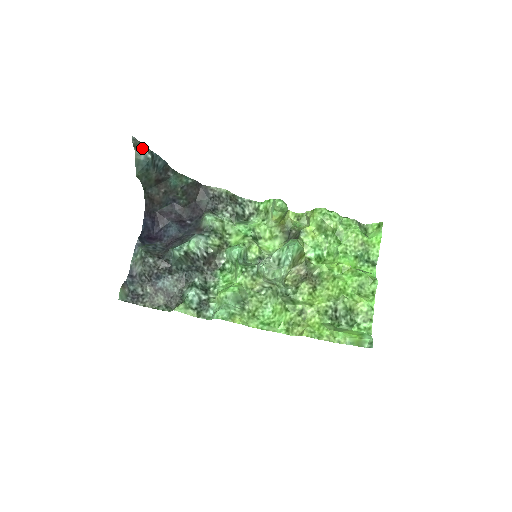
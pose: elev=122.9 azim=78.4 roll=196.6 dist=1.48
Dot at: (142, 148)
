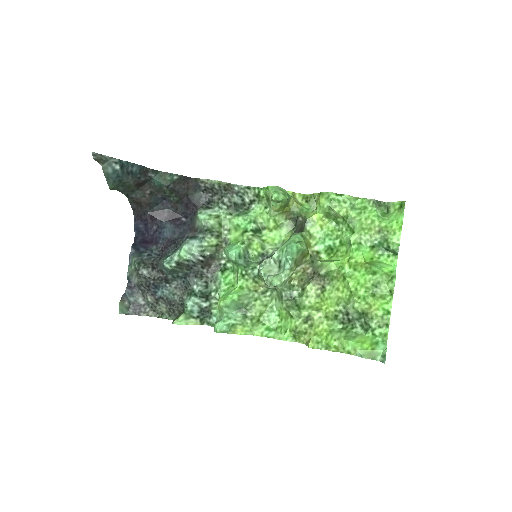
Dot at: (107, 161)
